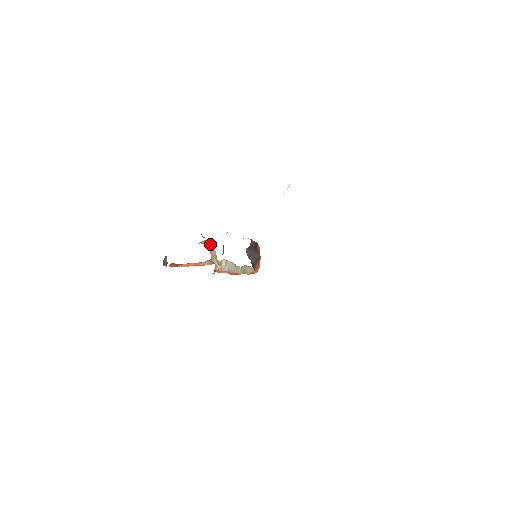
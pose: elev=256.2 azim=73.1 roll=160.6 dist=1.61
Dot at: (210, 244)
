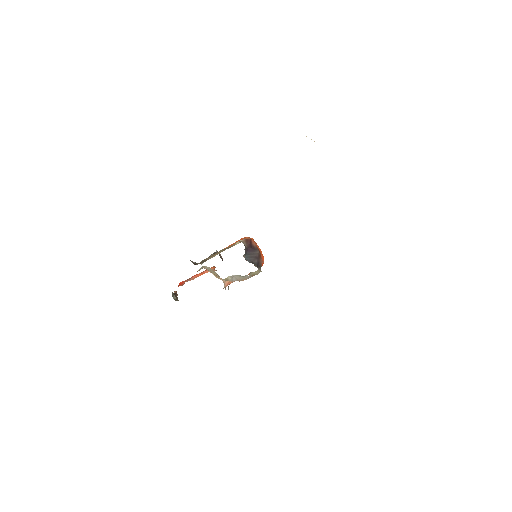
Dot at: (207, 267)
